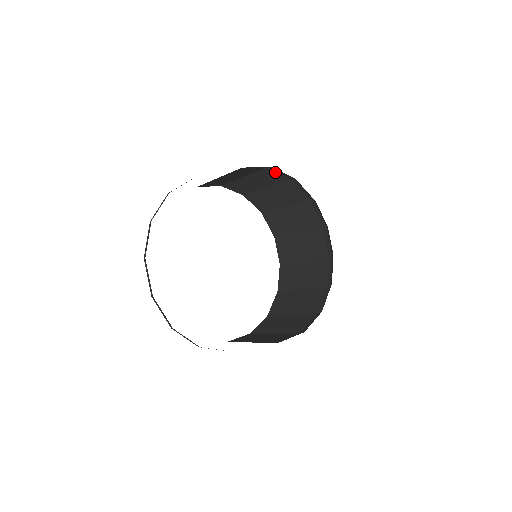
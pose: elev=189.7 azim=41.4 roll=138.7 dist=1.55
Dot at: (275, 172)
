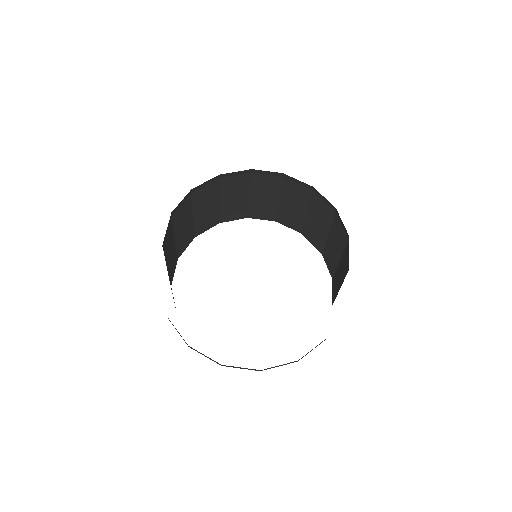
Dot at: (231, 177)
